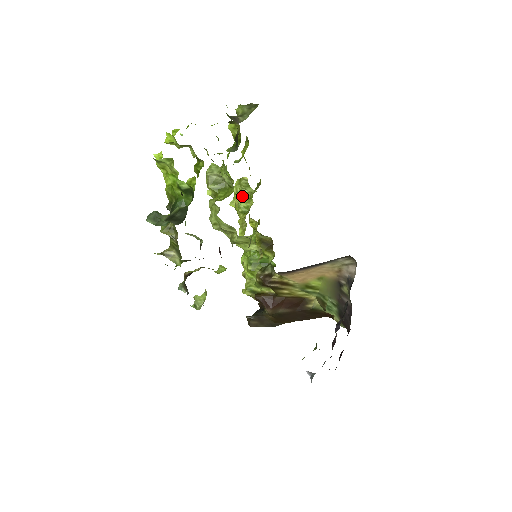
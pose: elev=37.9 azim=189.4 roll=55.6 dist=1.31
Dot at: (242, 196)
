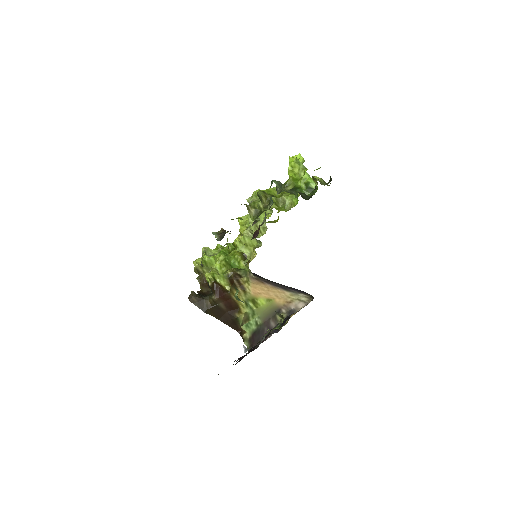
Dot at: occluded
